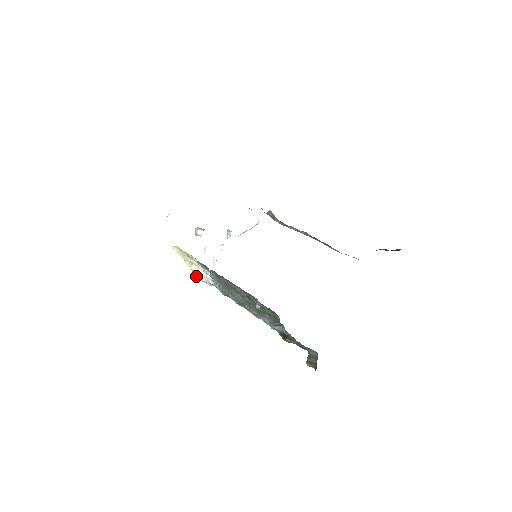
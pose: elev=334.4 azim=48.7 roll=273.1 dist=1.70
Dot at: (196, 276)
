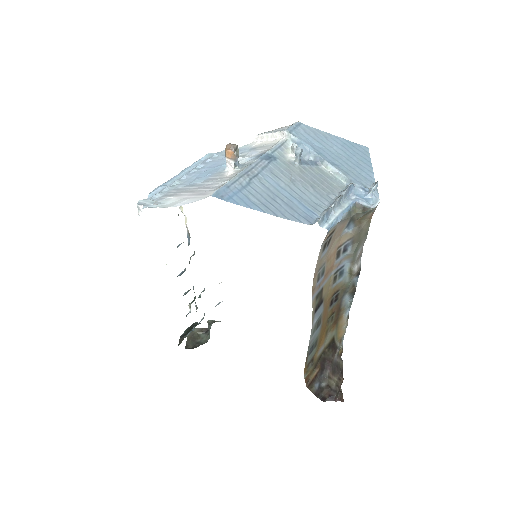
Dot at: occluded
